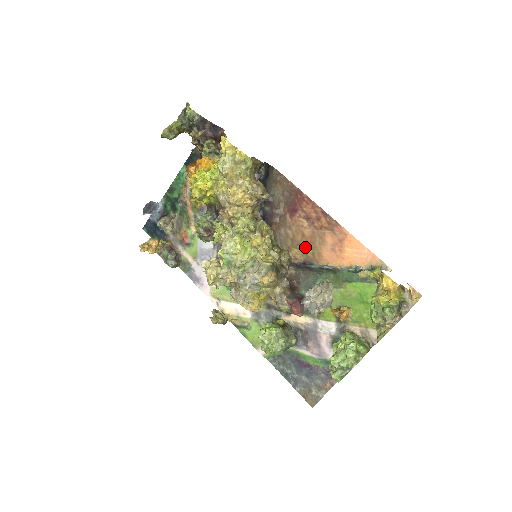
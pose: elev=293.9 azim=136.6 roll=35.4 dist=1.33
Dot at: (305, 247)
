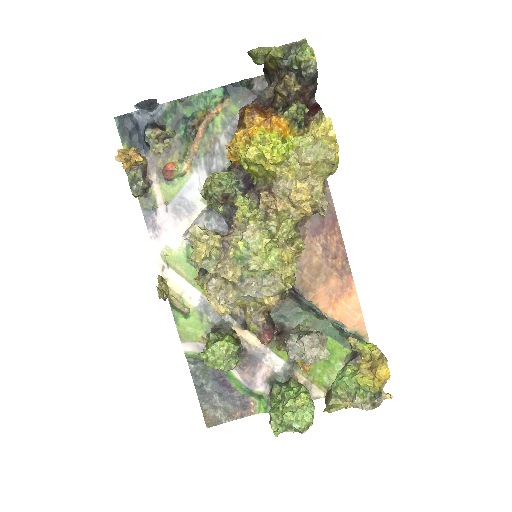
Dot at: (304, 274)
